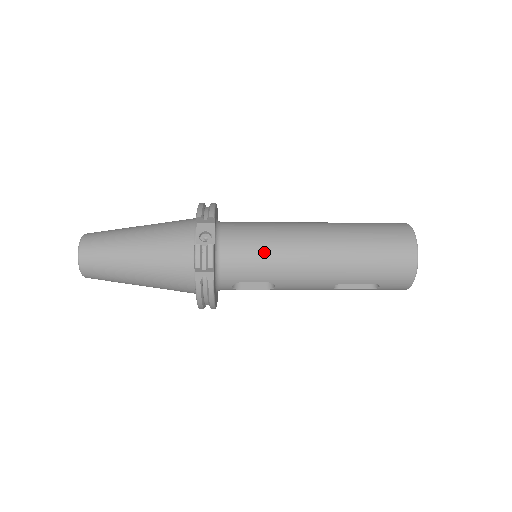
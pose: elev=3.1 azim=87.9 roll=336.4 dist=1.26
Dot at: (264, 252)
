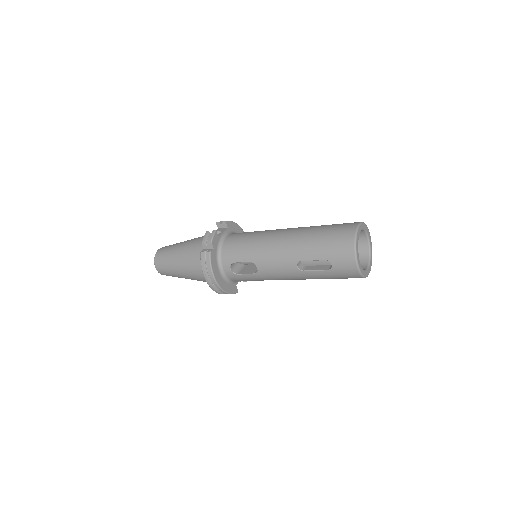
Dot at: (249, 239)
